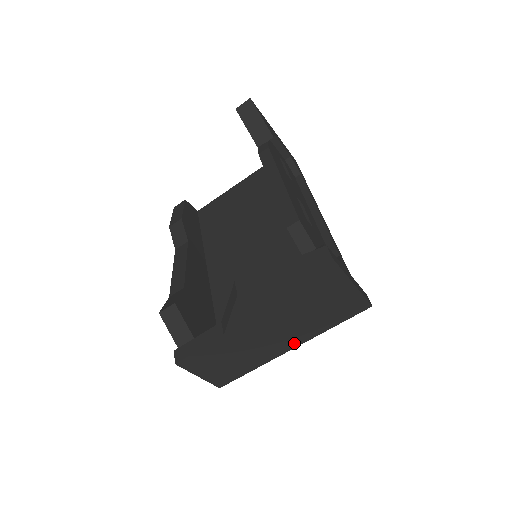
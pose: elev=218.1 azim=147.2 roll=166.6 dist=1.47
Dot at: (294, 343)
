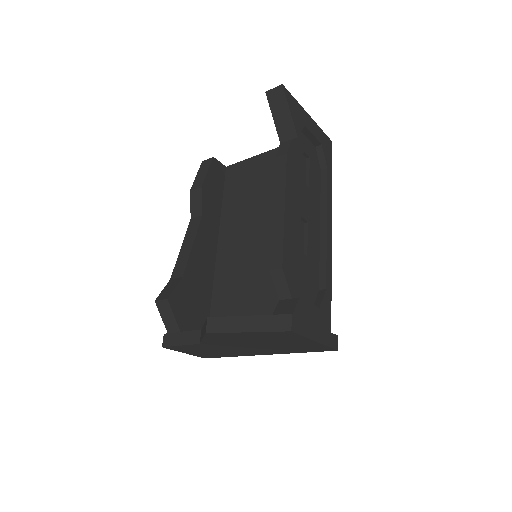
Dot at: (266, 353)
